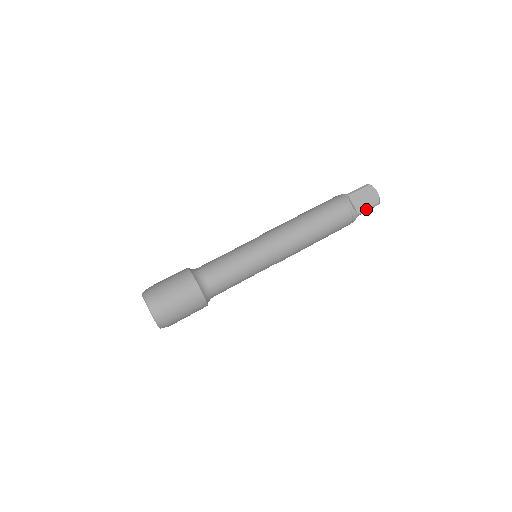
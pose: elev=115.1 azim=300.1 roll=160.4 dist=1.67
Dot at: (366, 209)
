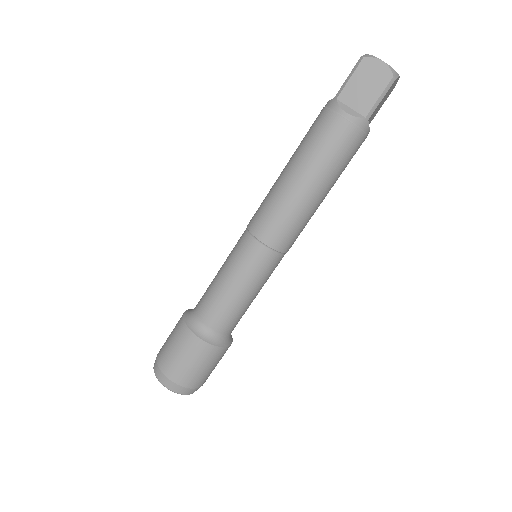
Dot at: (378, 110)
